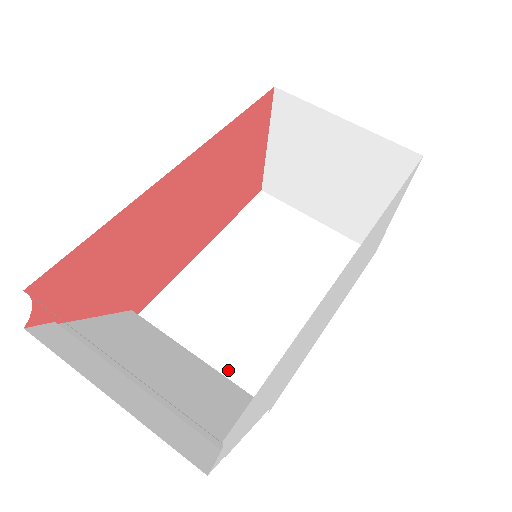
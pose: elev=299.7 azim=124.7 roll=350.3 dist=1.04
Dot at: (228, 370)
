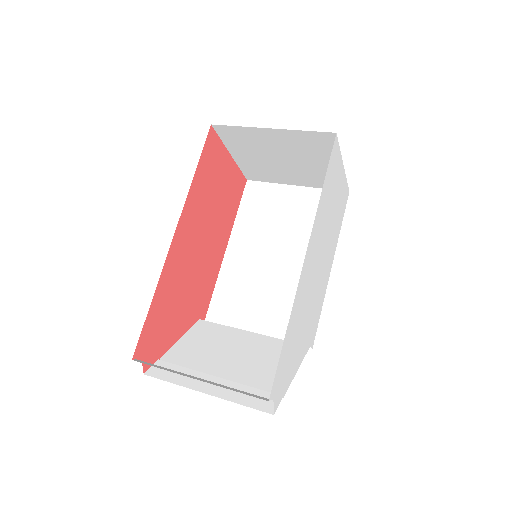
Dot at: (277, 330)
